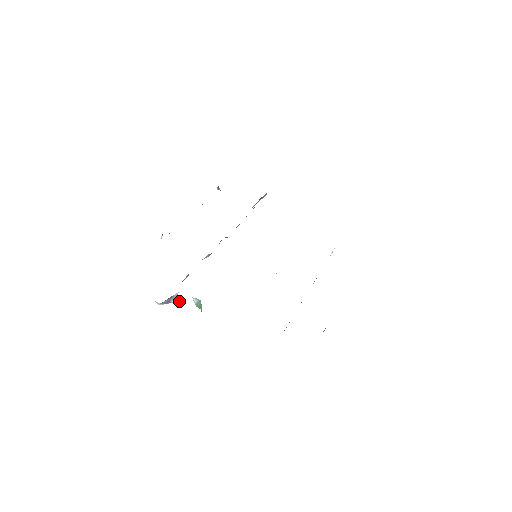
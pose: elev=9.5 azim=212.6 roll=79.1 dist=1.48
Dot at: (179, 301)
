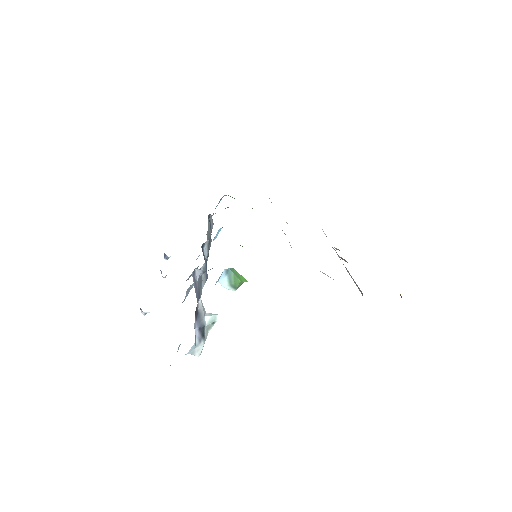
Dot at: (213, 315)
